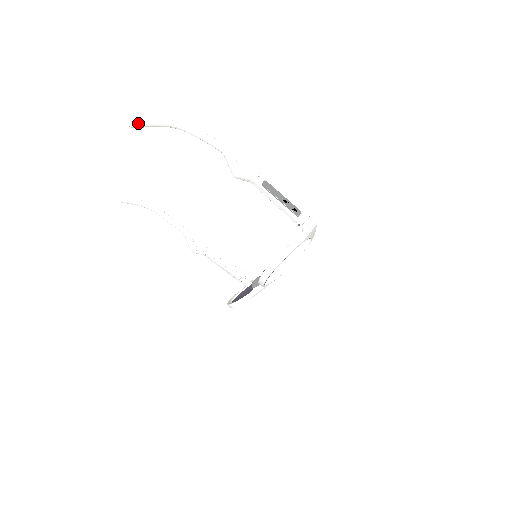
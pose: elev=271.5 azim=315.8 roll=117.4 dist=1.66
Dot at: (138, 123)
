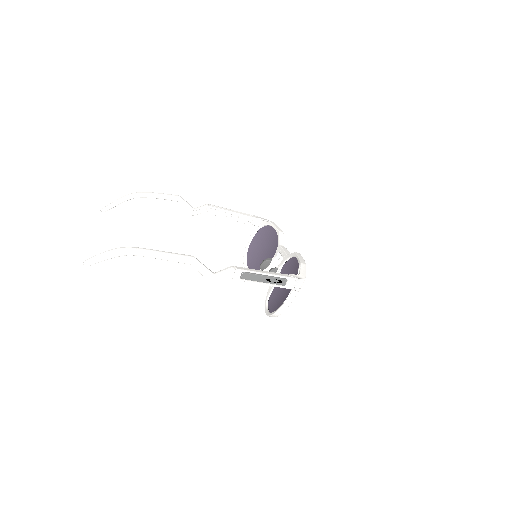
Dot at: (93, 262)
